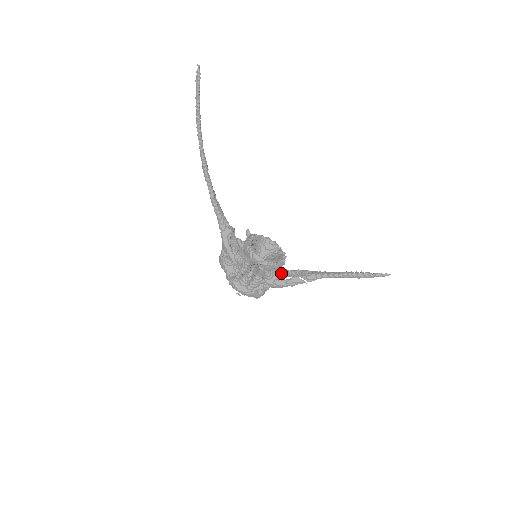
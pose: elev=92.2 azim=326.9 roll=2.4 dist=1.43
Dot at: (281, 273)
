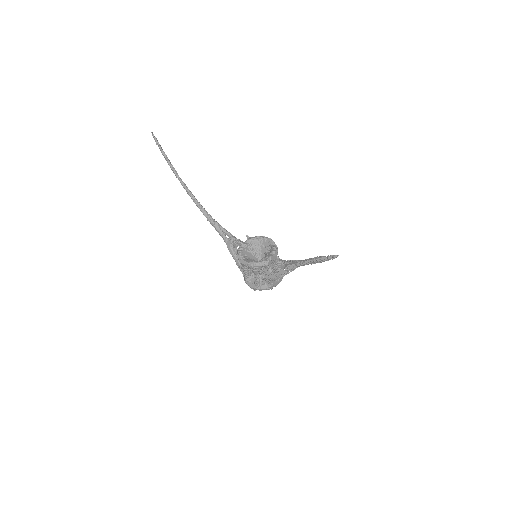
Dot at: (281, 265)
